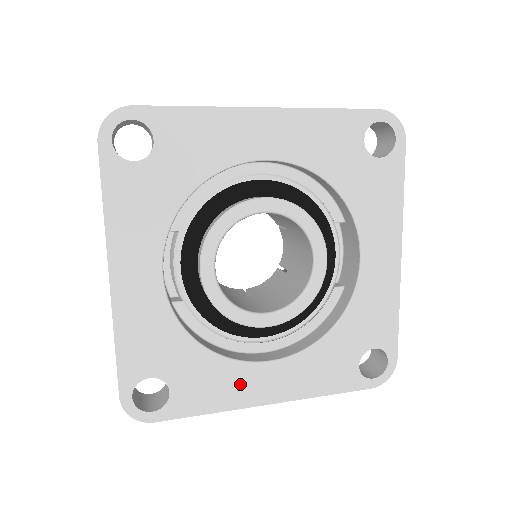
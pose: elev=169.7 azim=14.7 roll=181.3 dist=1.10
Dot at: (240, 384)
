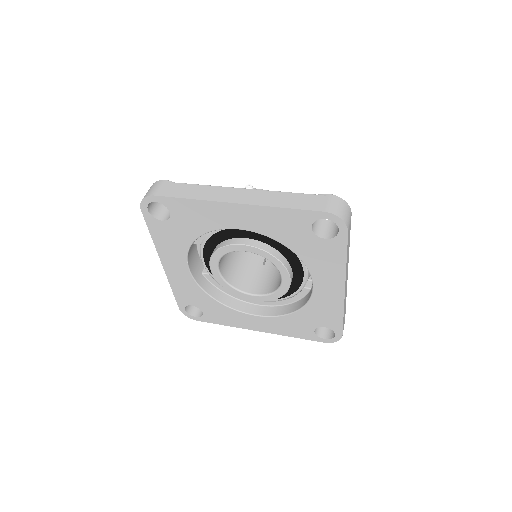
Dot at: (240, 319)
